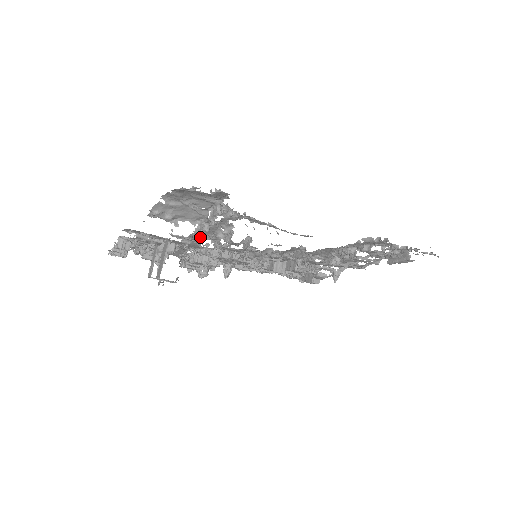
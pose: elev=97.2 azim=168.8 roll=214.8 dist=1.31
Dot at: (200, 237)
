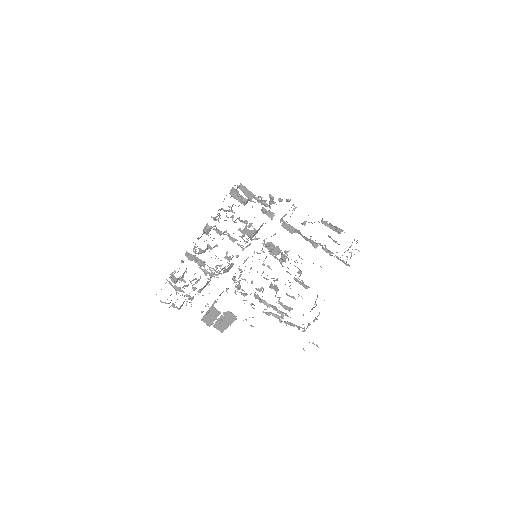
Dot at: occluded
